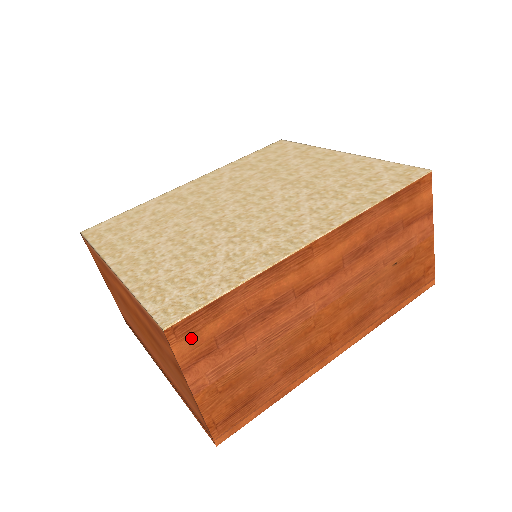
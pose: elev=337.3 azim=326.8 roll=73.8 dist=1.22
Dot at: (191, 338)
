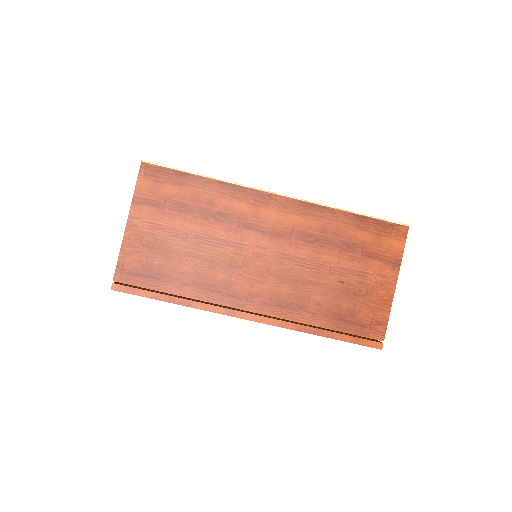
Dot at: (153, 183)
